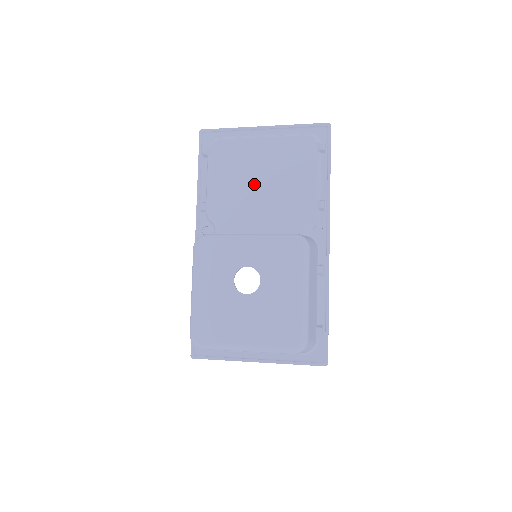
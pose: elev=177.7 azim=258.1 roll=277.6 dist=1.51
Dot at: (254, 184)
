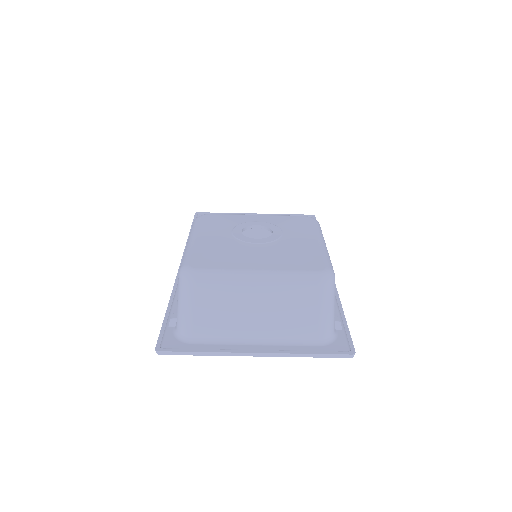
Dot at: occluded
